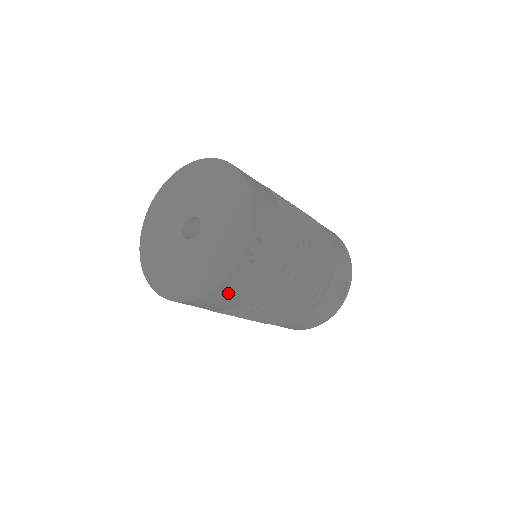
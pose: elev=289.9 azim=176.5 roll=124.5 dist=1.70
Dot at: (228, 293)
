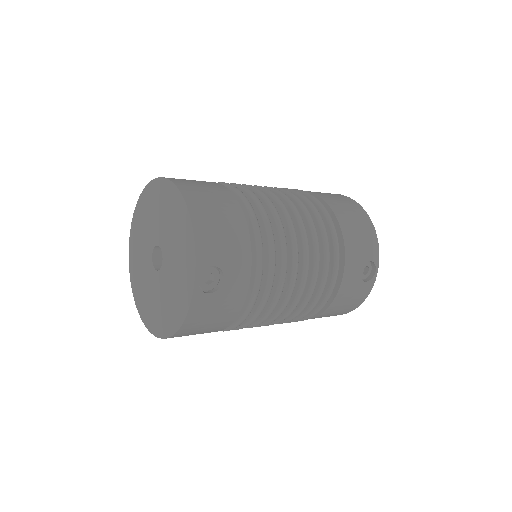
Dot at: (201, 325)
